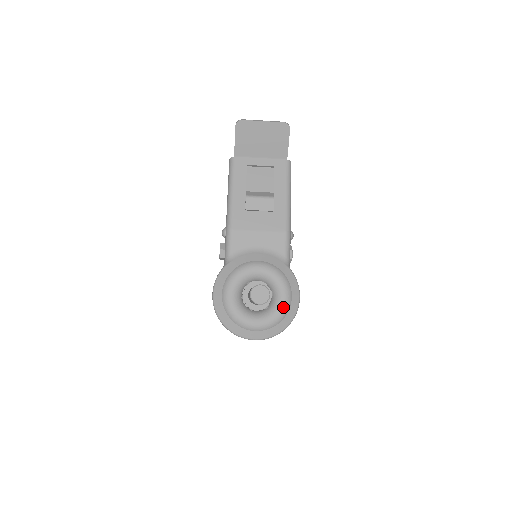
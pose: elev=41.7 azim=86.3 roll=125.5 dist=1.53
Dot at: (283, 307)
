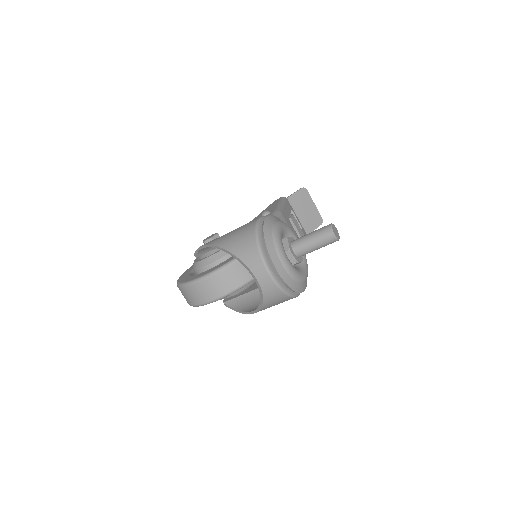
Dot at: (304, 276)
